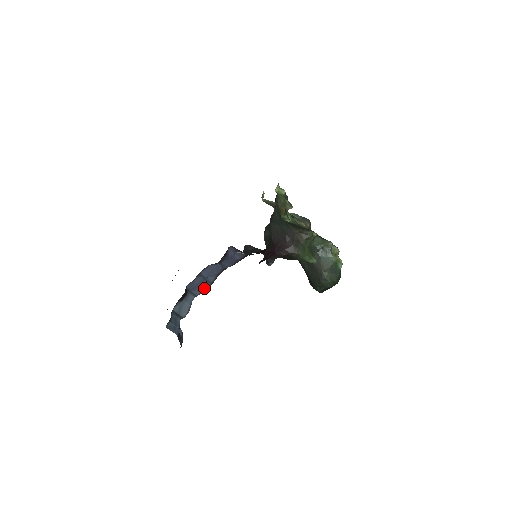
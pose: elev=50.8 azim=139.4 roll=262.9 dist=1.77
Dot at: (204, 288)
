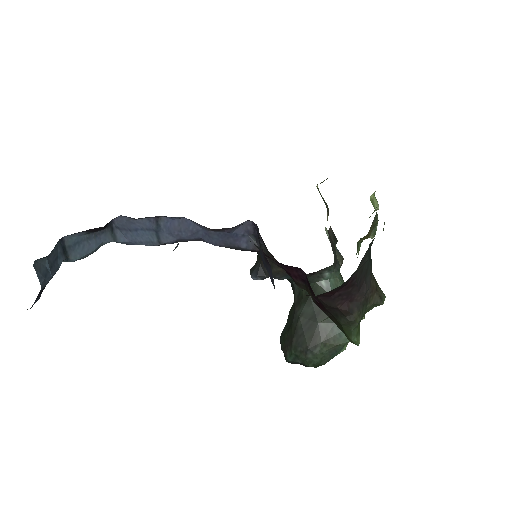
Dot at: (141, 241)
